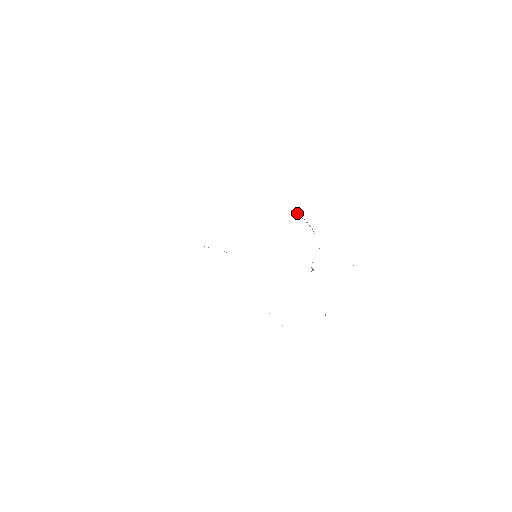
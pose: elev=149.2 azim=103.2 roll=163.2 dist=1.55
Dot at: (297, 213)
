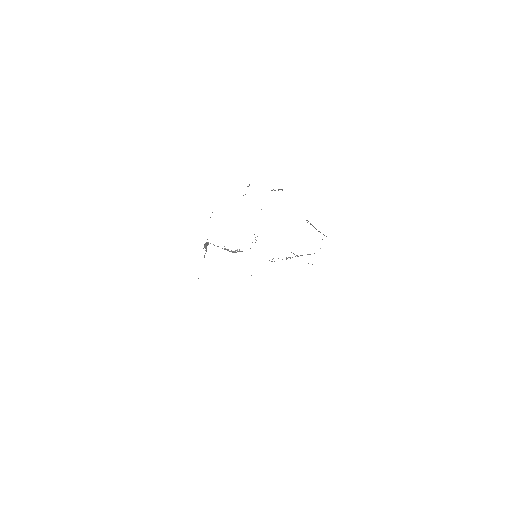
Dot at: (310, 223)
